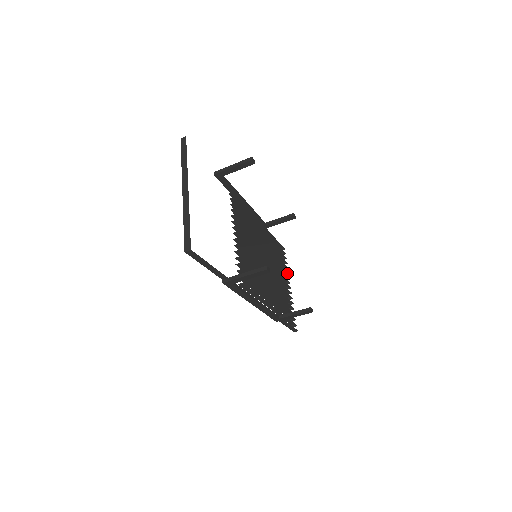
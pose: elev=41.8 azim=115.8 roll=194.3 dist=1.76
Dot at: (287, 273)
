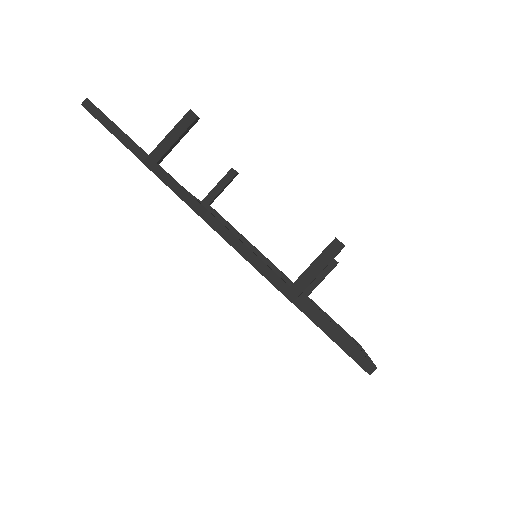
Dot at: (356, 343)
